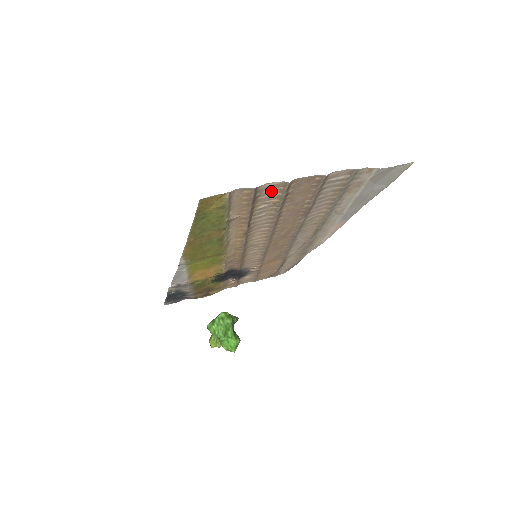
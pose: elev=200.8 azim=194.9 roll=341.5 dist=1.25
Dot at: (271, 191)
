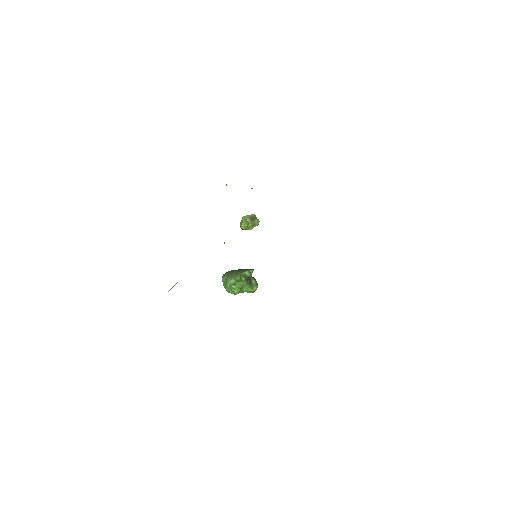
Dot at: occluded
